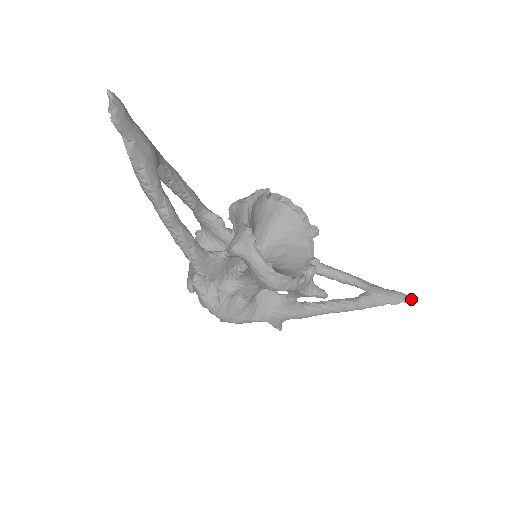
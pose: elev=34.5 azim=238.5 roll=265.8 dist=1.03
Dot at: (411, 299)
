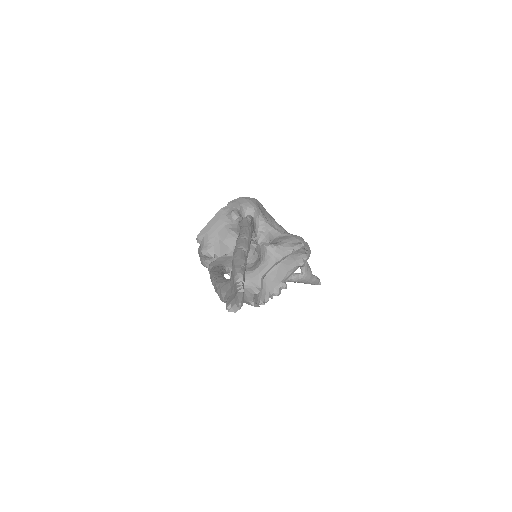
Dot at: (320, 284)
